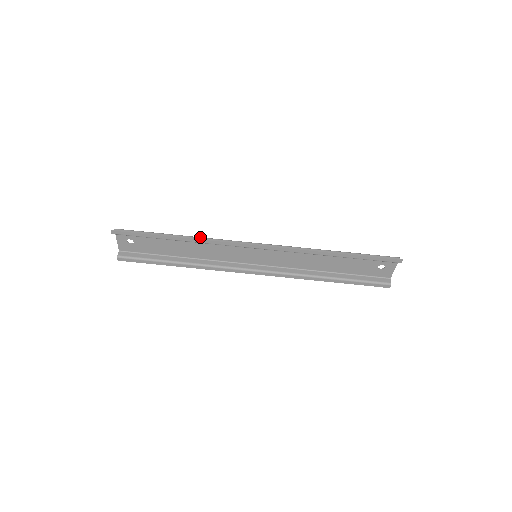
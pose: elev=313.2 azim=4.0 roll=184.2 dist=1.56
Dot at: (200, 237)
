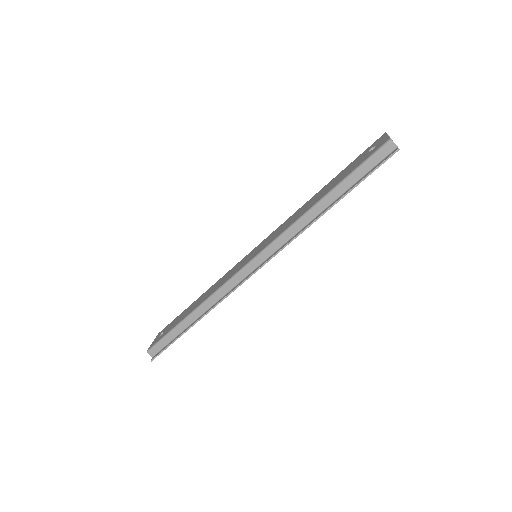
Dot at: (206, 302)
